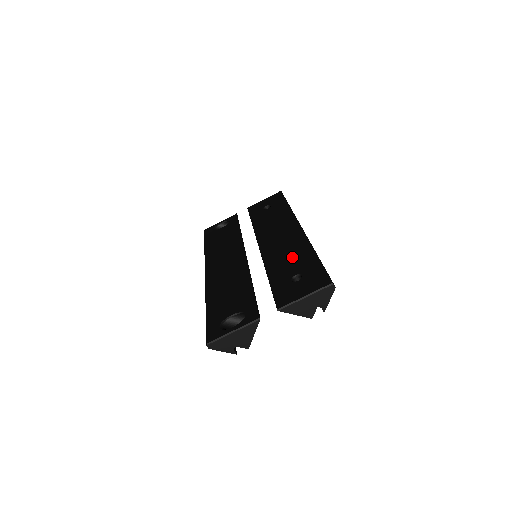
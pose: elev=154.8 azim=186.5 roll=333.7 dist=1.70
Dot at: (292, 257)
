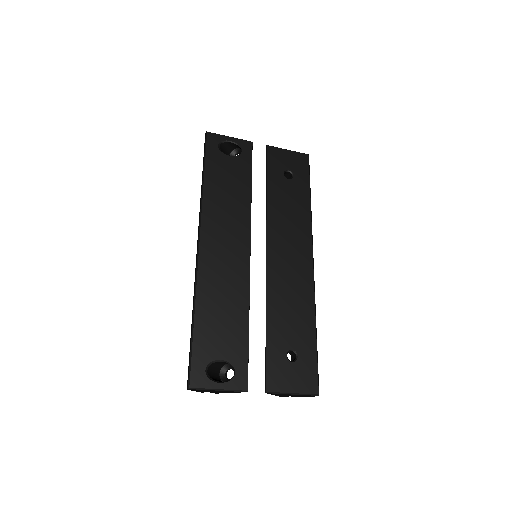
Dot at: (295, 314)
